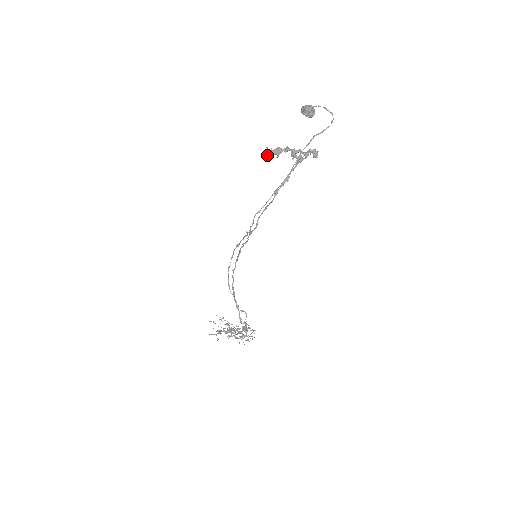
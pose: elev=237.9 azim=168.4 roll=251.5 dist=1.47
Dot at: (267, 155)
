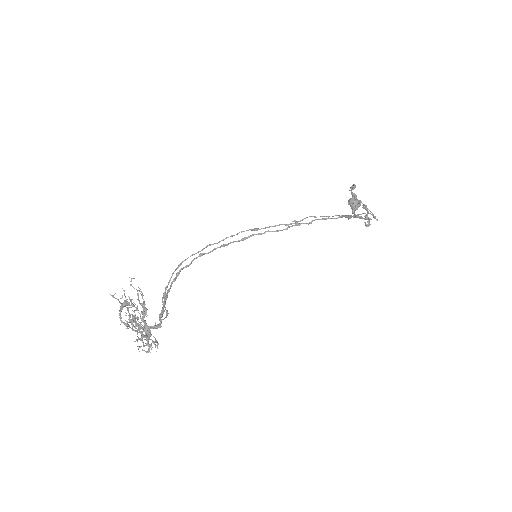
Dot at: (353, 188)
